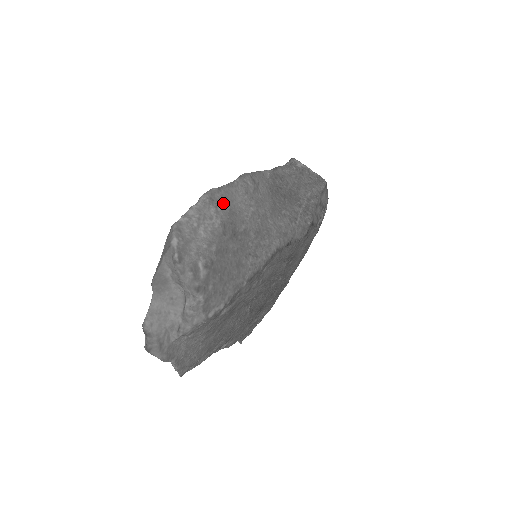
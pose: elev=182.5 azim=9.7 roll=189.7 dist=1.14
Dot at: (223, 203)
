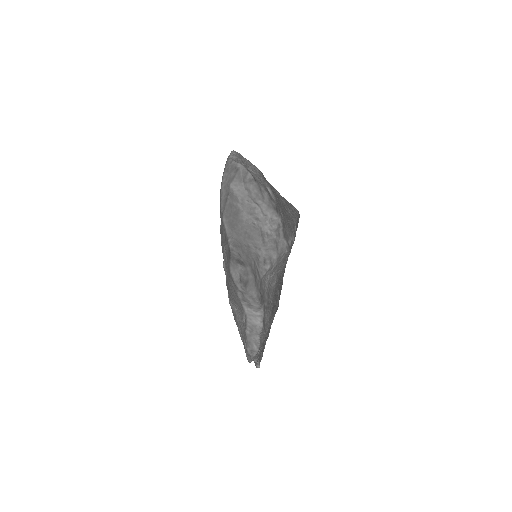
Dot at: occluded
